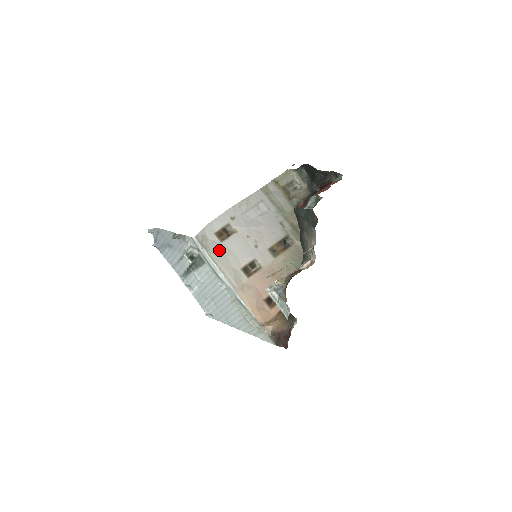
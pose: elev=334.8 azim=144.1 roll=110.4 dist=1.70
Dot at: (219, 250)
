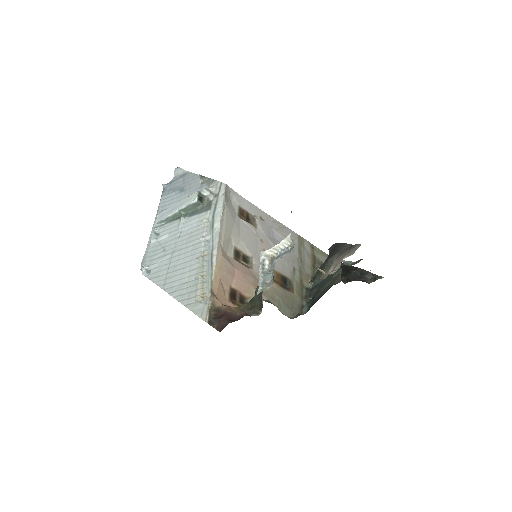
Dot at: (233, 215)
